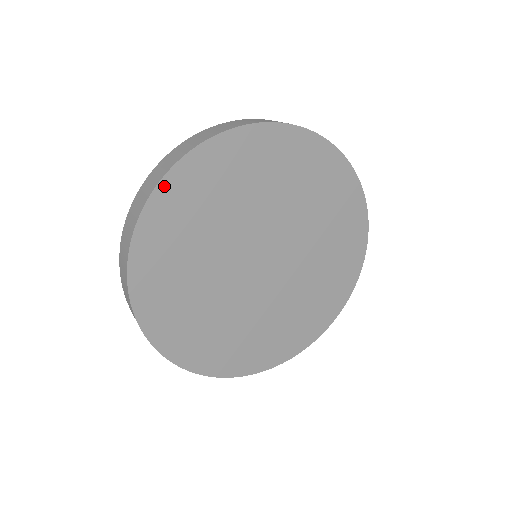
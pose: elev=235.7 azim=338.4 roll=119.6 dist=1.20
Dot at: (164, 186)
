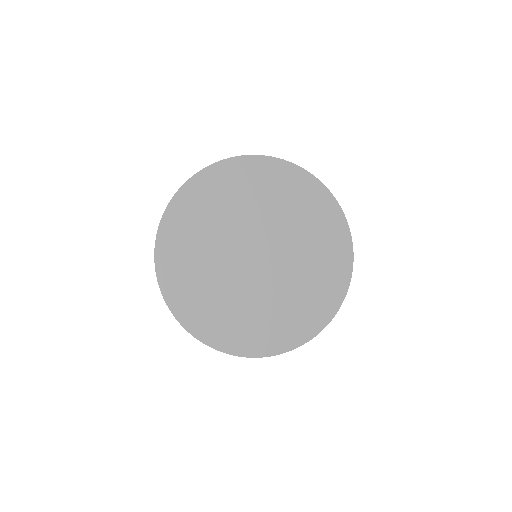
Dot at: (182, 193)
